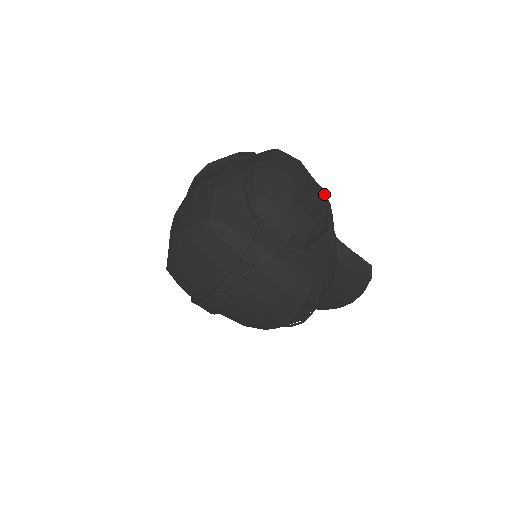
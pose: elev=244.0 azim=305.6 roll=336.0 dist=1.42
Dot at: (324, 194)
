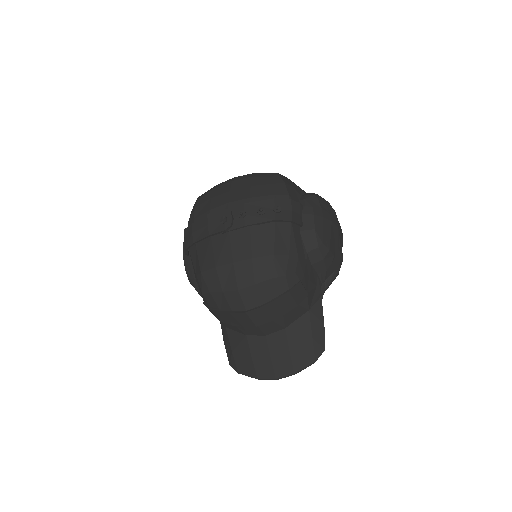
Dot at: (342, 261)
